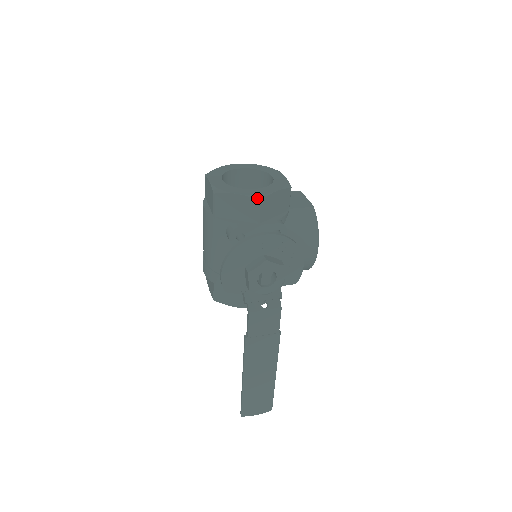
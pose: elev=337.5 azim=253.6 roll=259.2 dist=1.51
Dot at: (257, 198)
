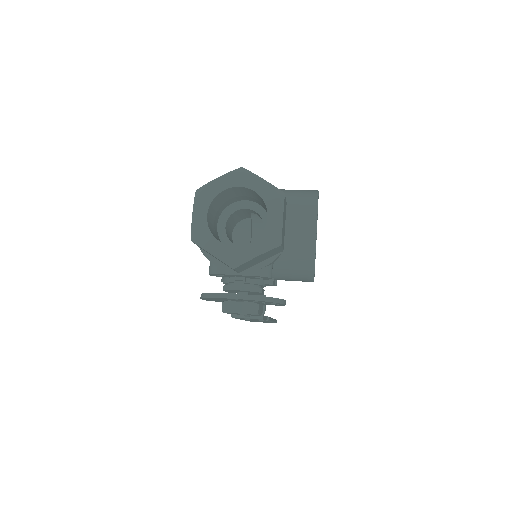
Dot at: (230, 265)
